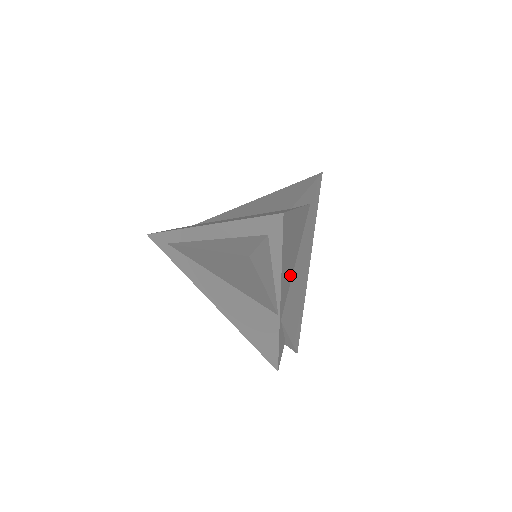
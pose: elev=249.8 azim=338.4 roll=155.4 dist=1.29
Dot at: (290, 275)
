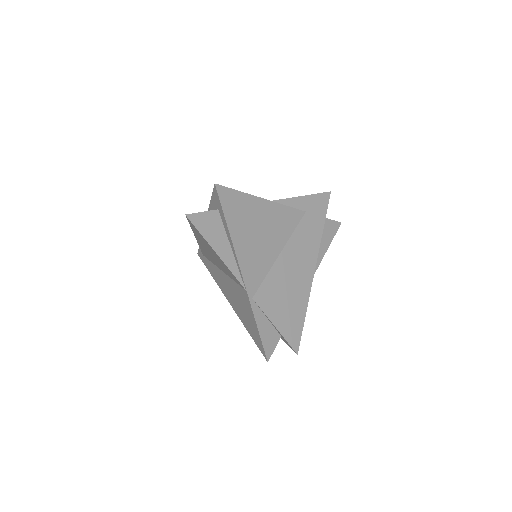
Dot at: (266, 261)
